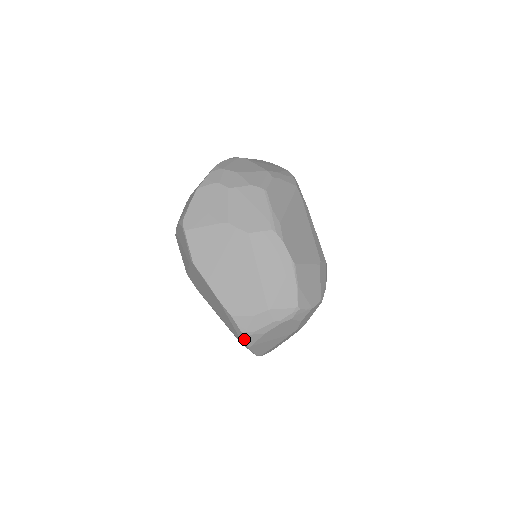
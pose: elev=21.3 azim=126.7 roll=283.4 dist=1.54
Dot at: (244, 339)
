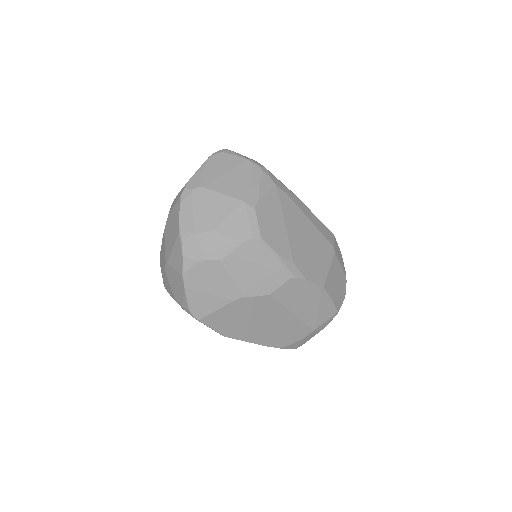
Dot at: (296, 348)
